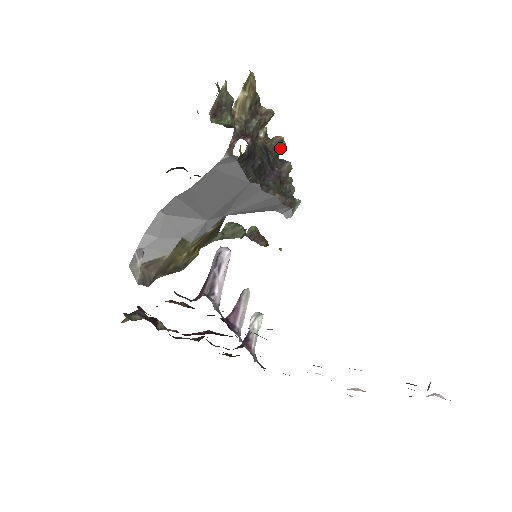
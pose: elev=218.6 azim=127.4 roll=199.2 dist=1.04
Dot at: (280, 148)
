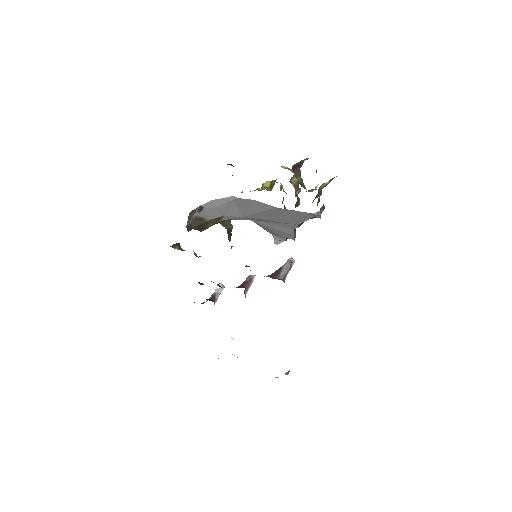
Dot at: (298, 205)
